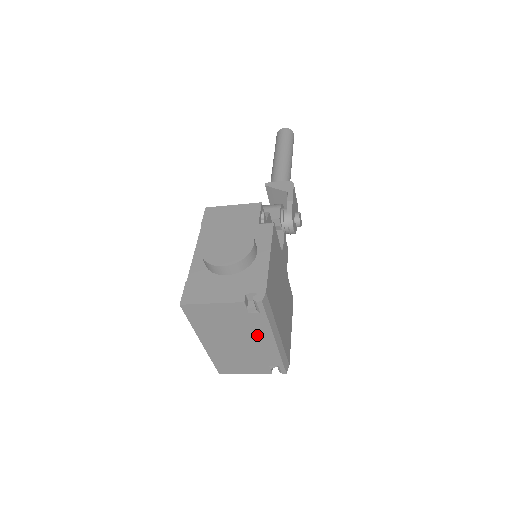
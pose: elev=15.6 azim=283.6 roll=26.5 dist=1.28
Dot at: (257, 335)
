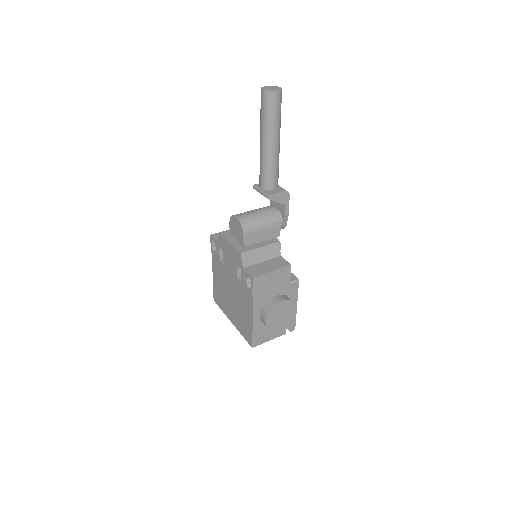
Dot at: occluded
